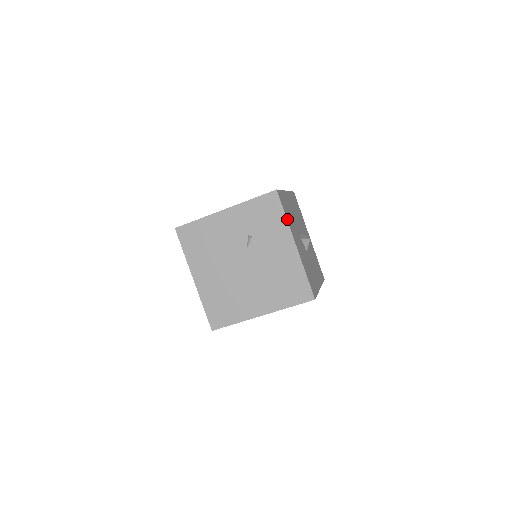
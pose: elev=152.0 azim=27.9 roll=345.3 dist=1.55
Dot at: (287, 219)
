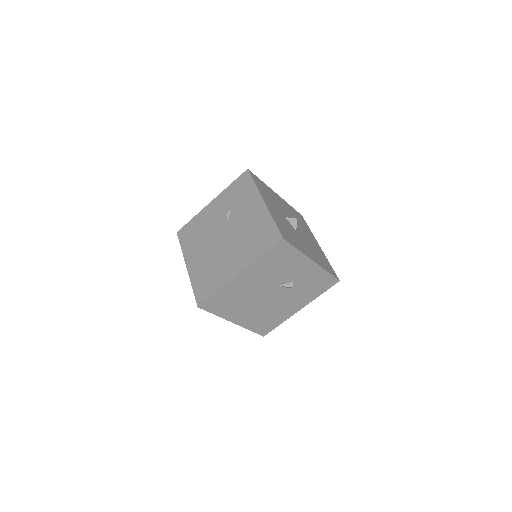
Dot at: (257, 186)
